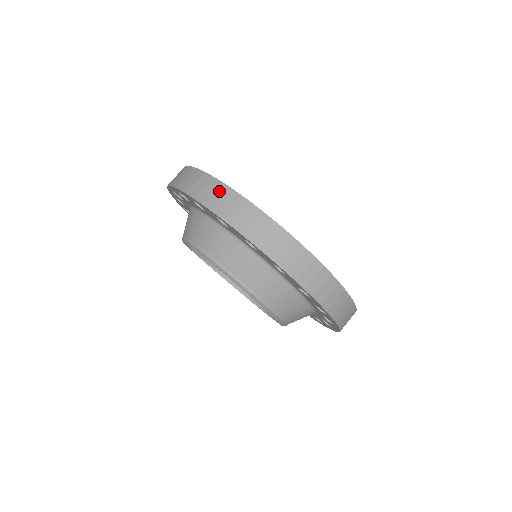
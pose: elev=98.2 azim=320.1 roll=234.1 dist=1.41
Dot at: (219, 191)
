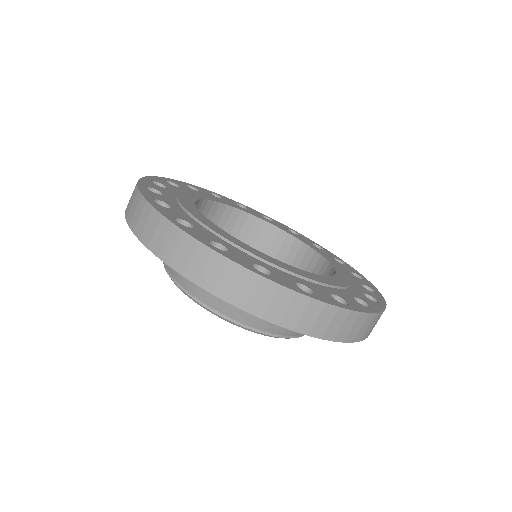
Dot at: (153, 221)
